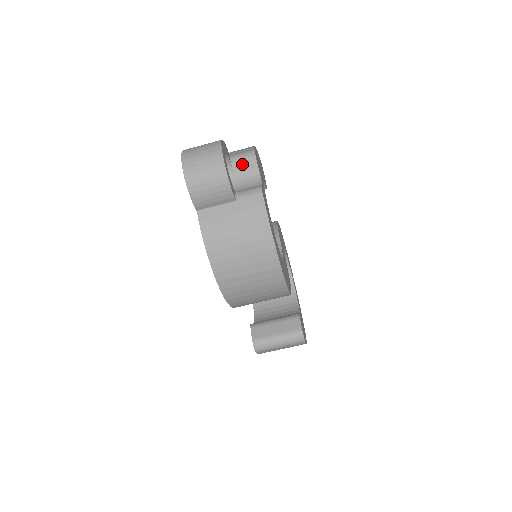
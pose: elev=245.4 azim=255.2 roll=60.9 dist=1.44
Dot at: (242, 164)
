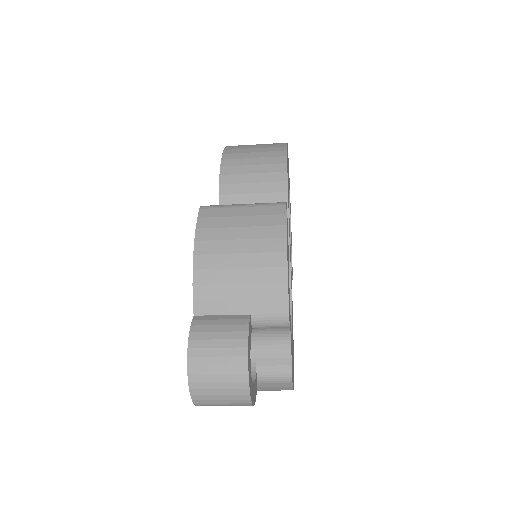
Dot at: occluded
